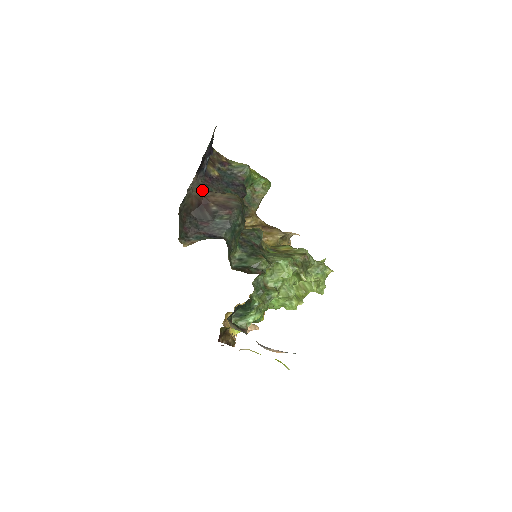
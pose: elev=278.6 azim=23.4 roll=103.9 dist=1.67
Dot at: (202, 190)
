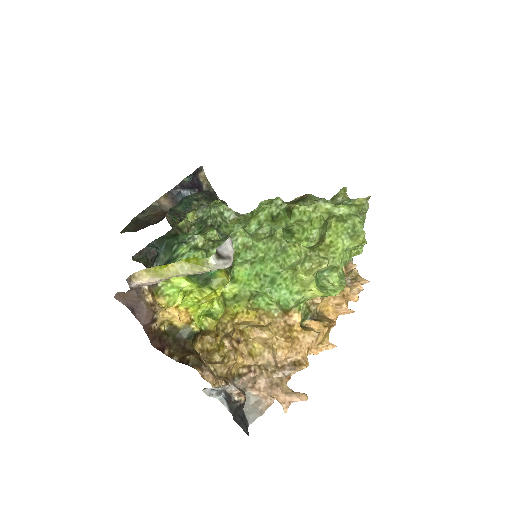
Dot at: occluded
